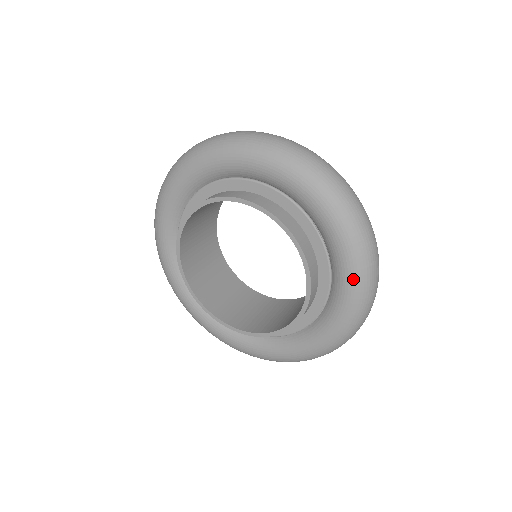
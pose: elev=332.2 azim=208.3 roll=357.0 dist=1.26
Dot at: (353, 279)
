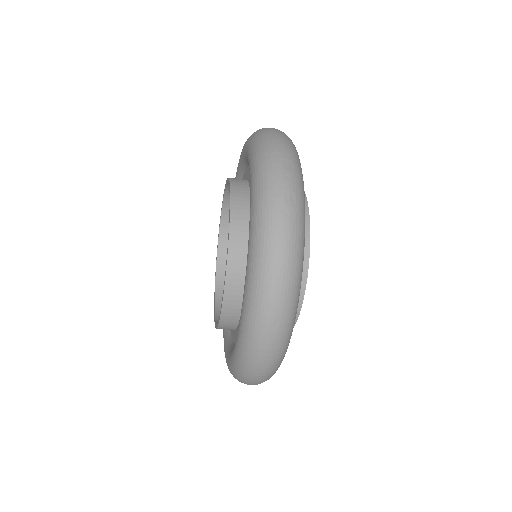
Dot at: (249, 146)
